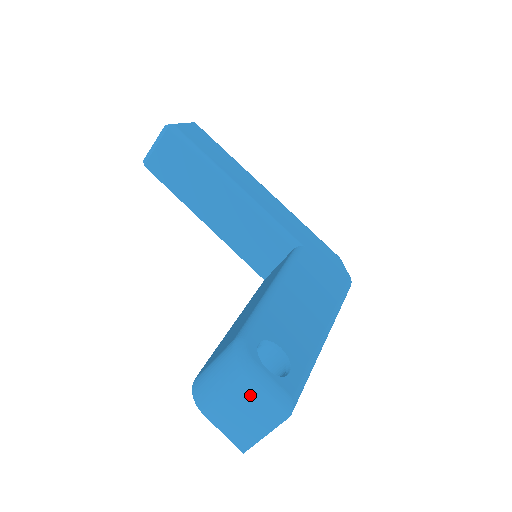
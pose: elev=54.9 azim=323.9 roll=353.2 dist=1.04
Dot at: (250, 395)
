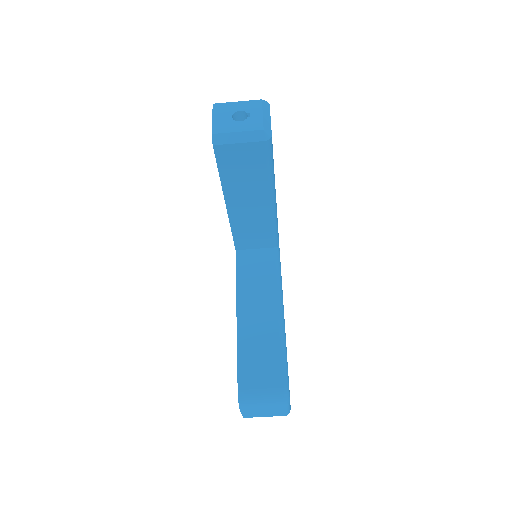
Dot at: (276, 411)
